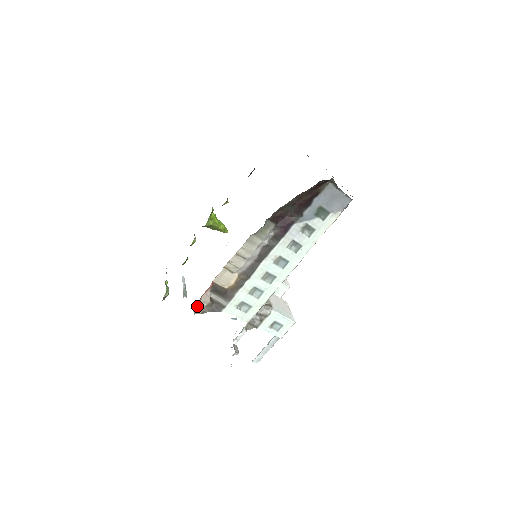
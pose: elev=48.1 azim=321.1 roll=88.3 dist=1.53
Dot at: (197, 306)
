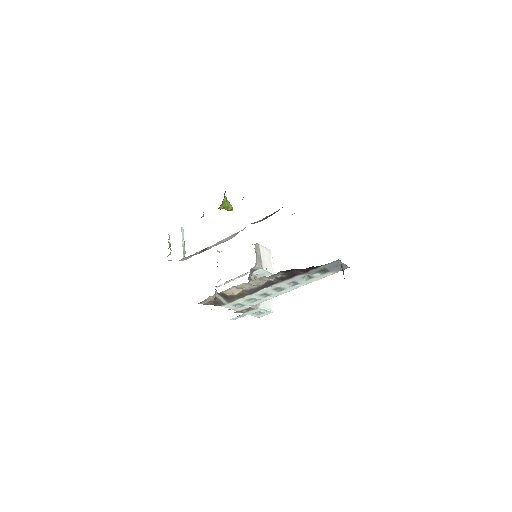
Dot at: (203, 301)
